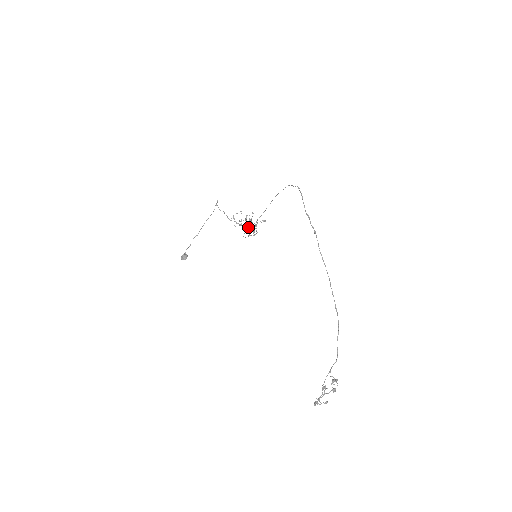
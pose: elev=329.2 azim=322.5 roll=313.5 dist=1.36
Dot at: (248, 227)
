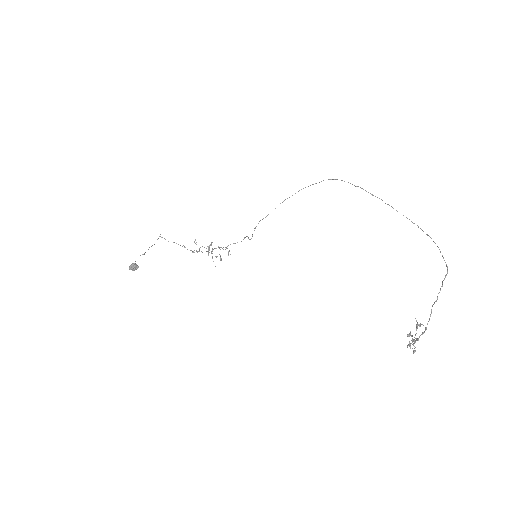
Dot at: (219, 248)
